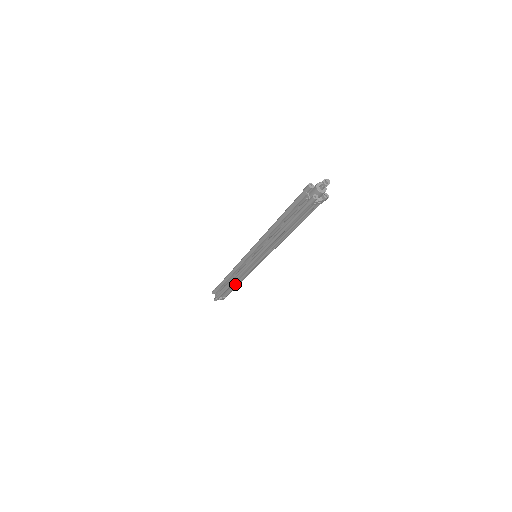
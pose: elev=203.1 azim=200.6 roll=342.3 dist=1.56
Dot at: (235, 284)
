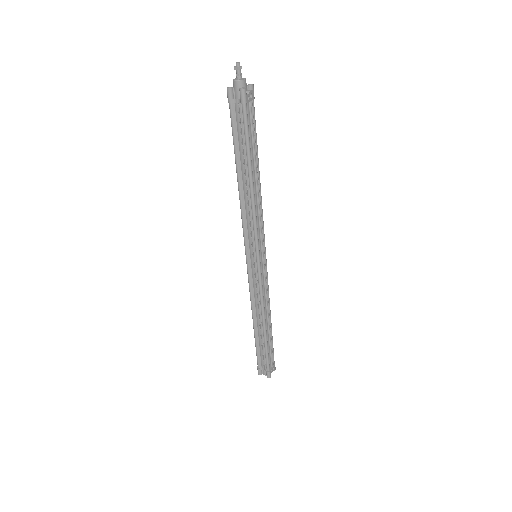
Dot at: (268, 325)
